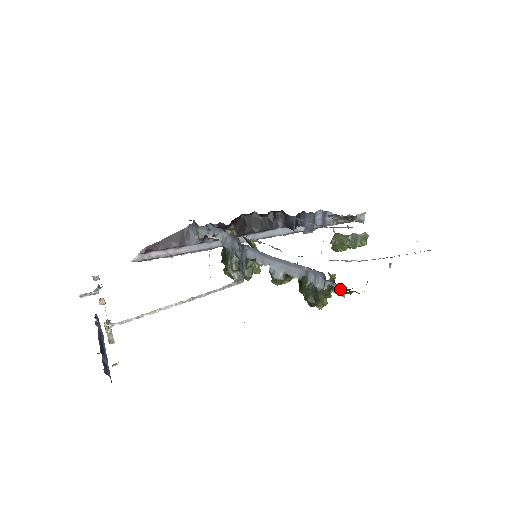
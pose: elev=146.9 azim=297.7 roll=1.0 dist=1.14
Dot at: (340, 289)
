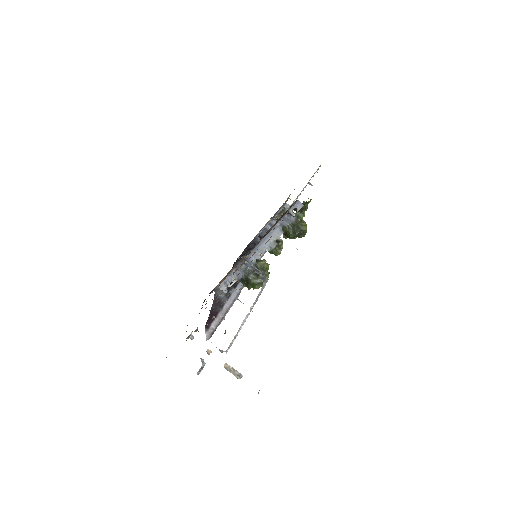
Dot at: (298, 205)
